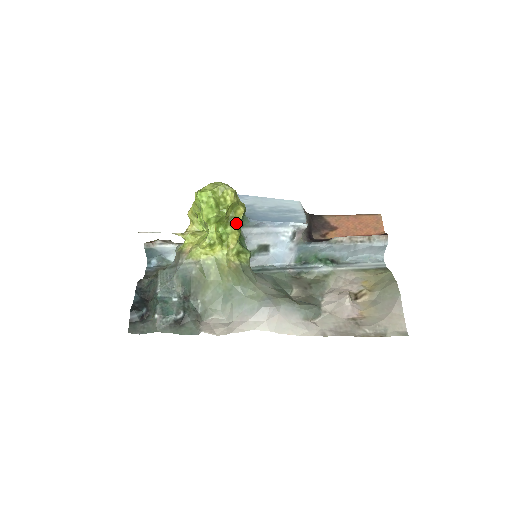
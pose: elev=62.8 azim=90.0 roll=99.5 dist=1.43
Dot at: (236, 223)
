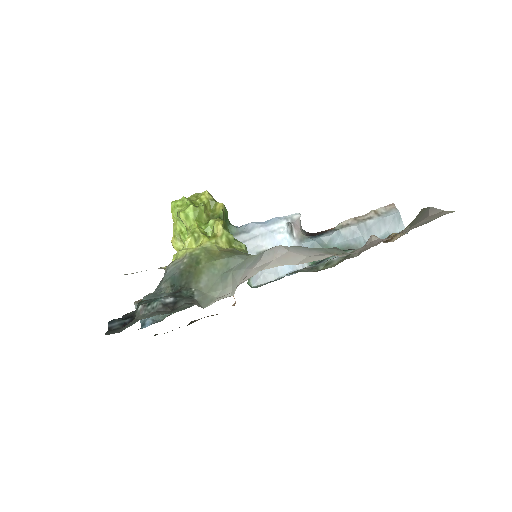
Dot at: (218, 217)
